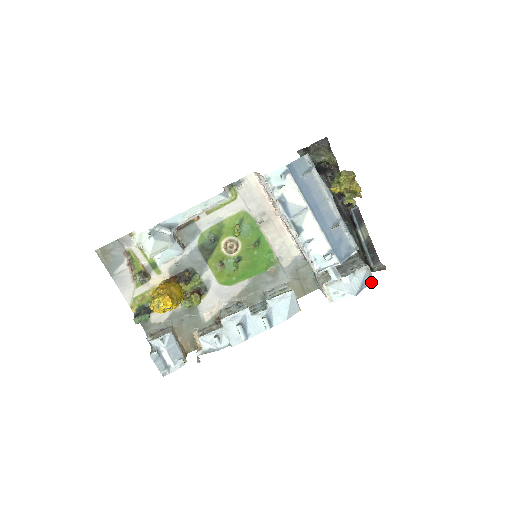
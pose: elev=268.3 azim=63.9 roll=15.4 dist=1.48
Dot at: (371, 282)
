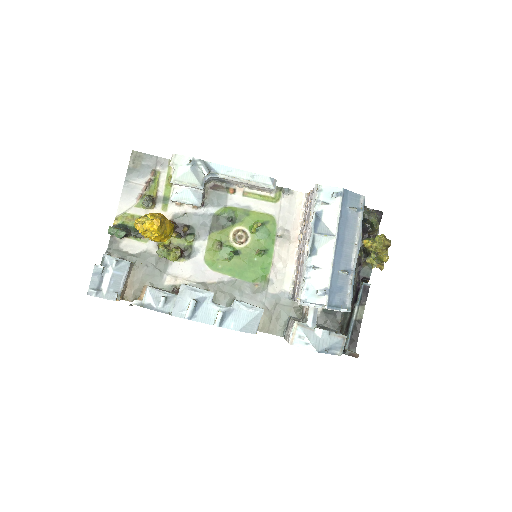
Dot at: (338, 355)
